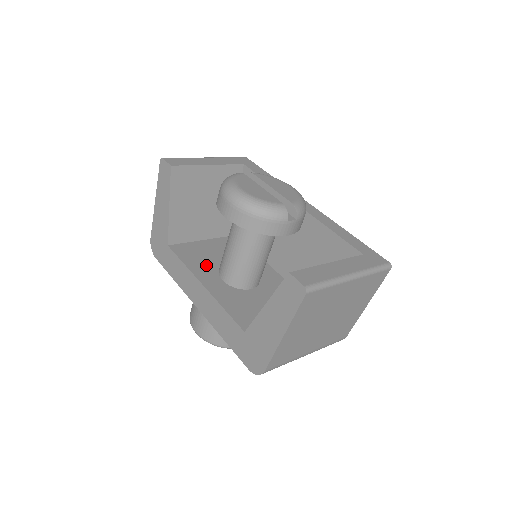
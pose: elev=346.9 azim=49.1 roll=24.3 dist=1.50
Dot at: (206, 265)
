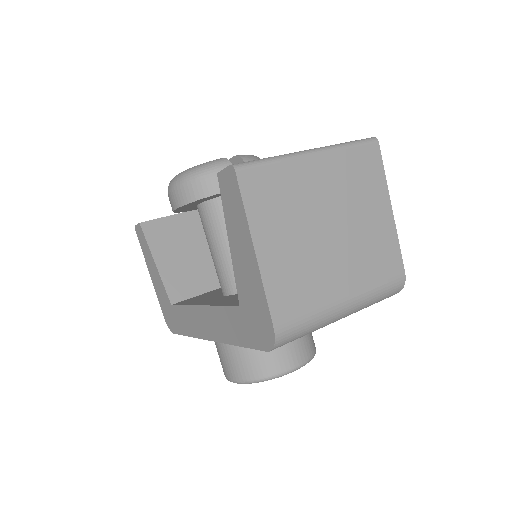
Dot at: (210, 297)
